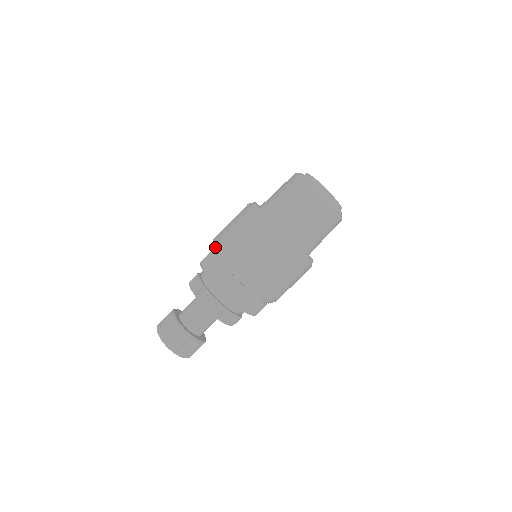
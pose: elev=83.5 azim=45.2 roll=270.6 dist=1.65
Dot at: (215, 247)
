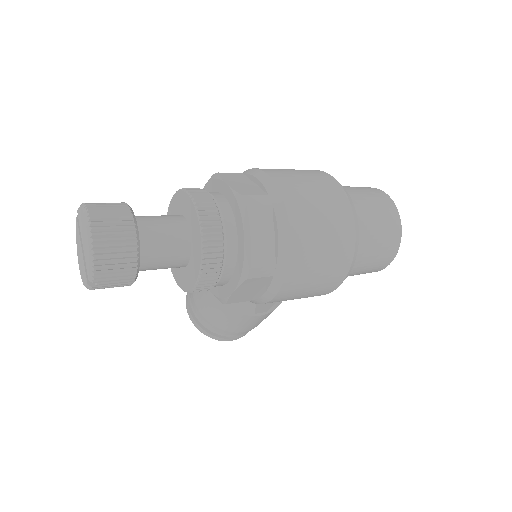
Dot at: (247, 170)
